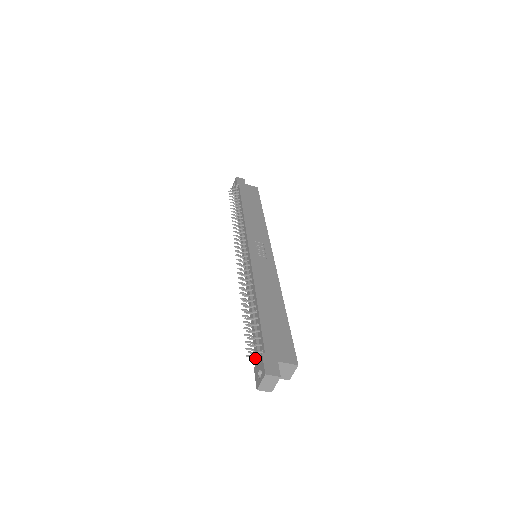
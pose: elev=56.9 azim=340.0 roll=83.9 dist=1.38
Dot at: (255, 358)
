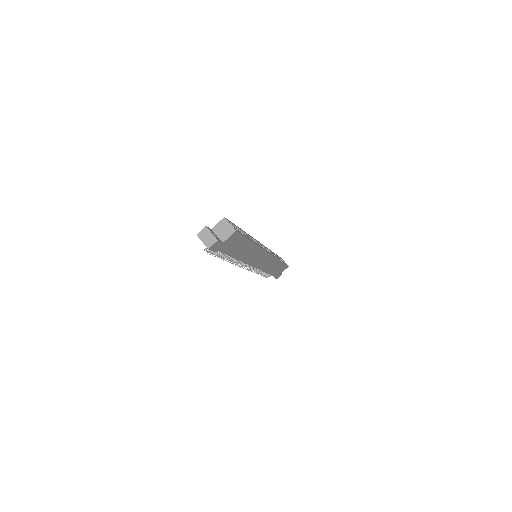
Dot at: occluded
